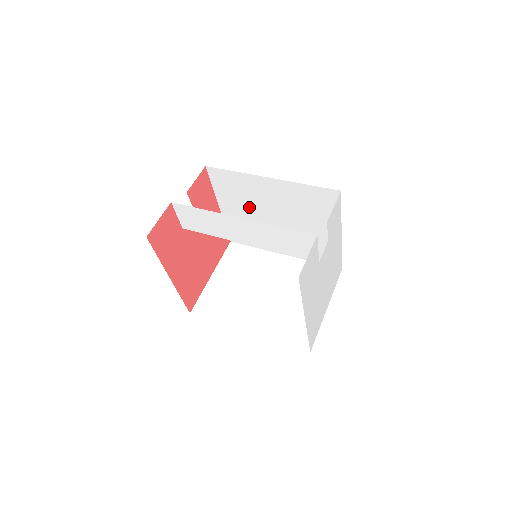
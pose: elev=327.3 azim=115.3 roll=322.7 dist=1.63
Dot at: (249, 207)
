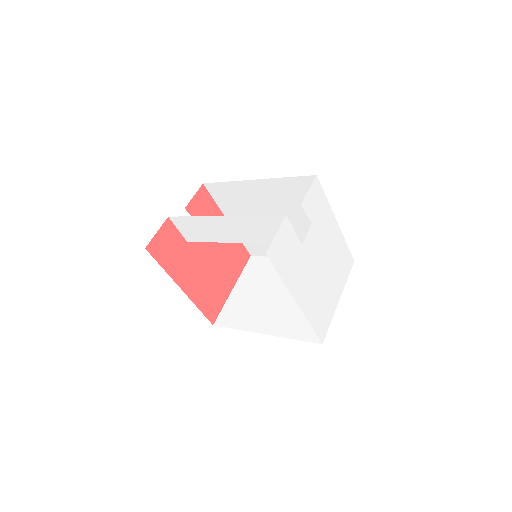
Dot at: occluded
